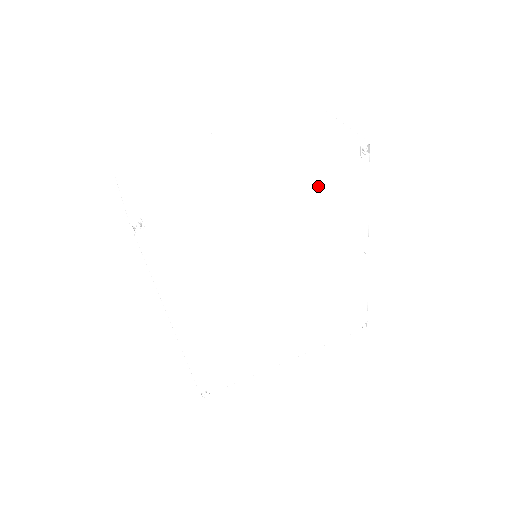
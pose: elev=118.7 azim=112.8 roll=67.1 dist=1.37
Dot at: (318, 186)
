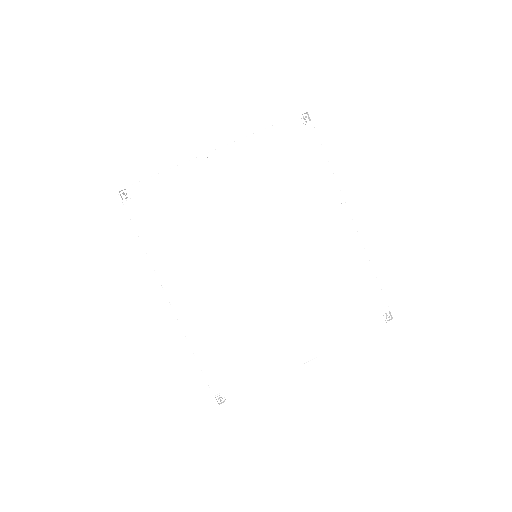
Dot at: (273, 153)
